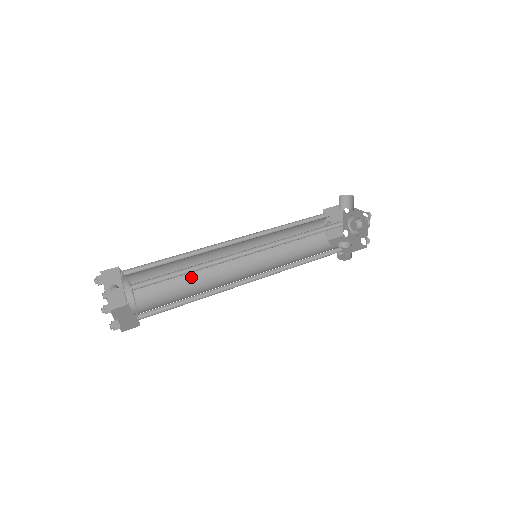
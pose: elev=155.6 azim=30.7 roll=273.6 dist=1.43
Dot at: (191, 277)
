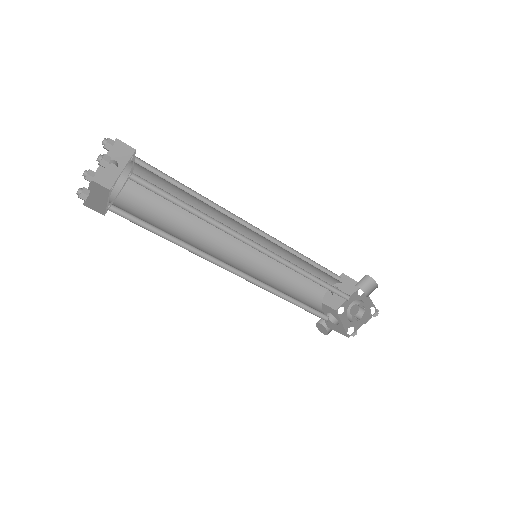
Dot at: (186, 220)
